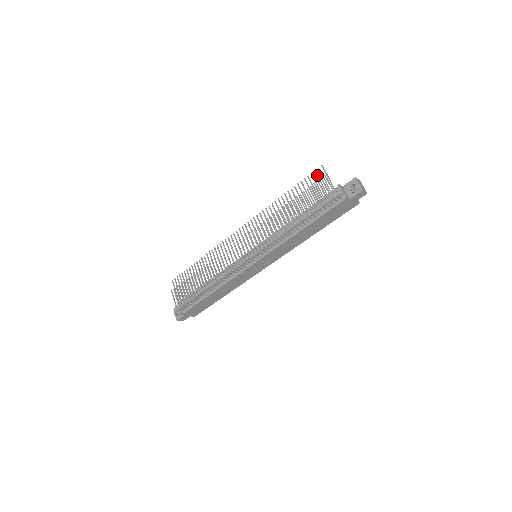
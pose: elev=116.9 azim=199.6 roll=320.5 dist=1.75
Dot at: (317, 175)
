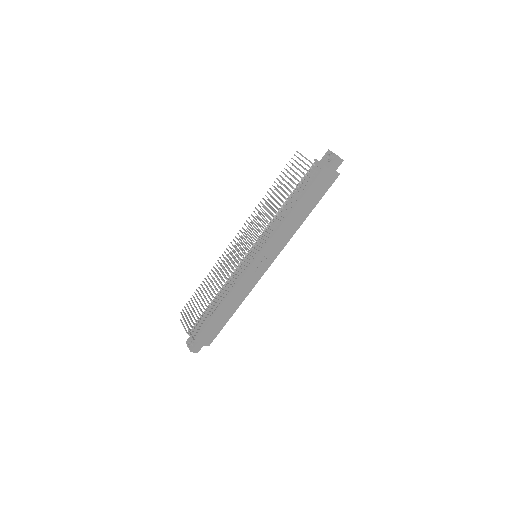
Dot at: (294, 160)
